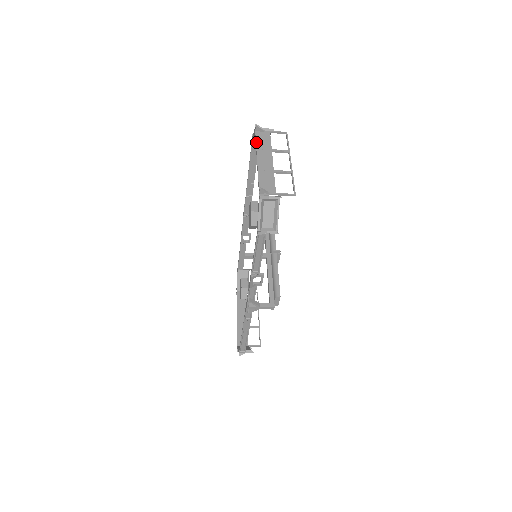
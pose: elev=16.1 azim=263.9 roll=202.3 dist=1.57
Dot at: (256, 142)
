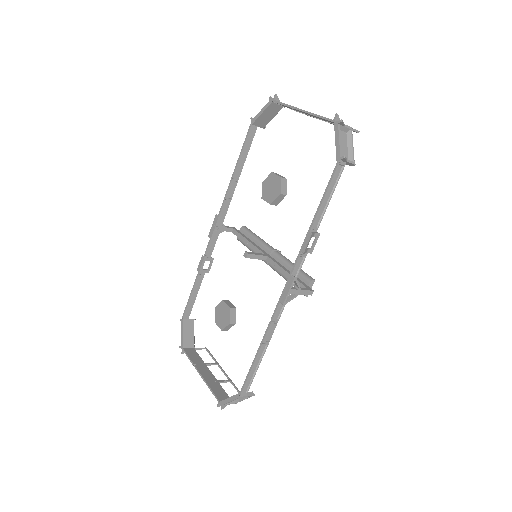
Dot at: occluded
